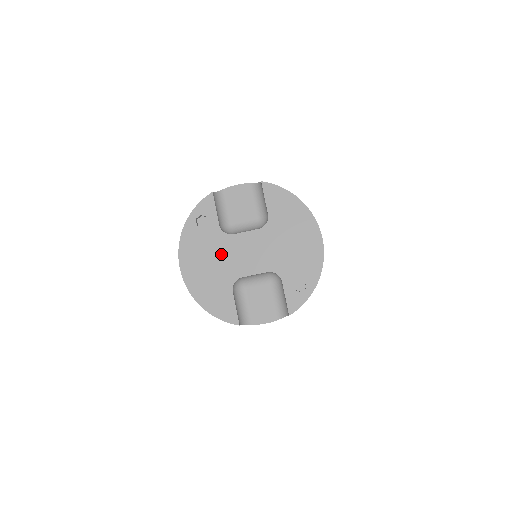
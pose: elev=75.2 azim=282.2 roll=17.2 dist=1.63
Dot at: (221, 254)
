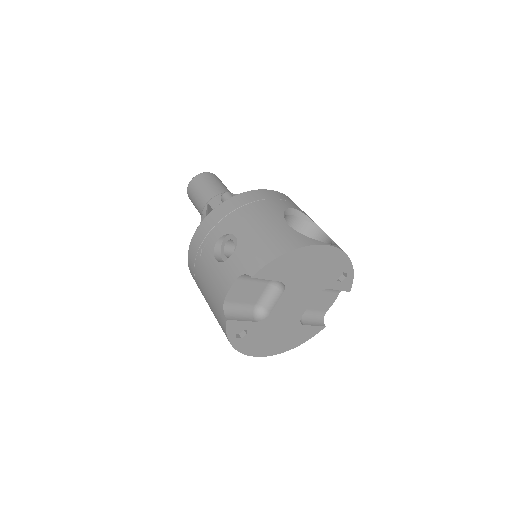
Dot at: (275, 326)
